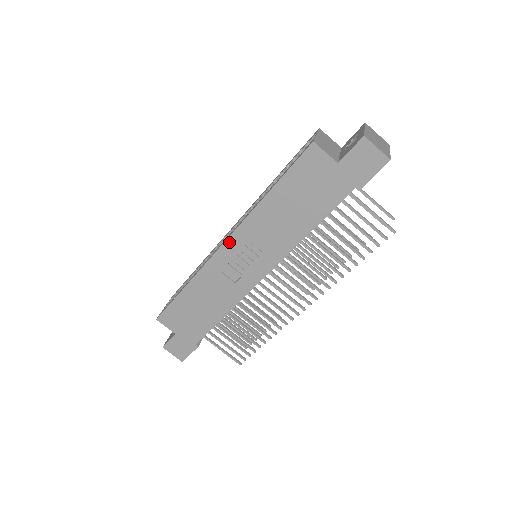
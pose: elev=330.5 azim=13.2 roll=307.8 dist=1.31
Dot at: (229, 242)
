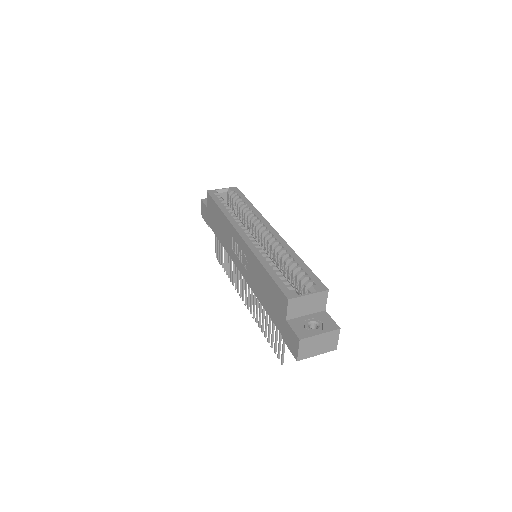
Dot at: (242, 240)
